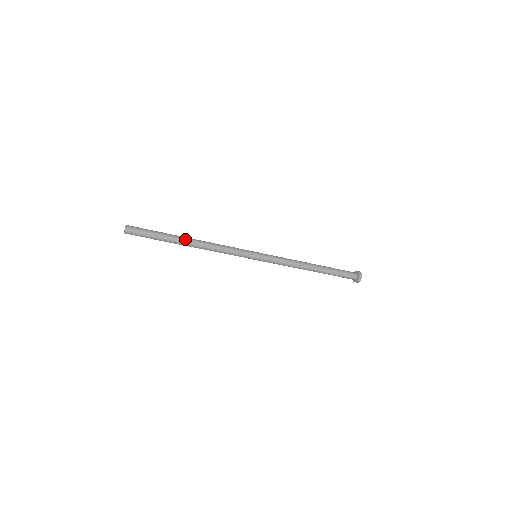
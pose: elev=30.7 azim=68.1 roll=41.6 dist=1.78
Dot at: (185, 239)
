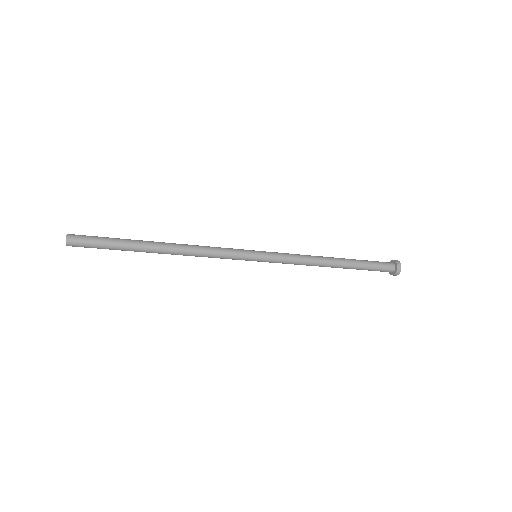
Dot at: (153, 251)
